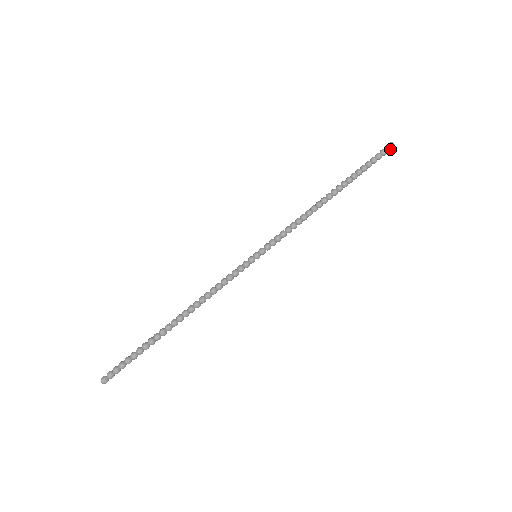
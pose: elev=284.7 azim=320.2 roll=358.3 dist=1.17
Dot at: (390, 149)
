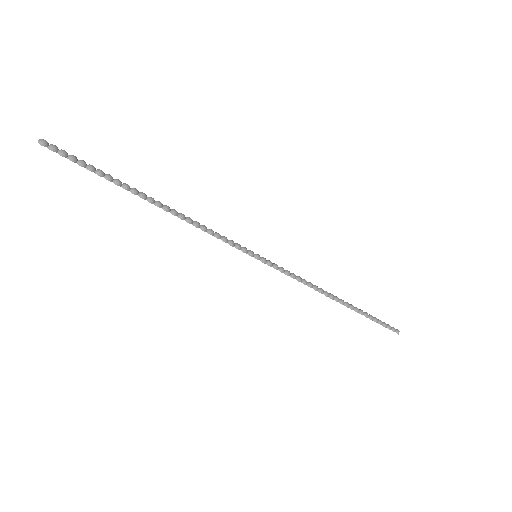
Dot at: (395, 330)
